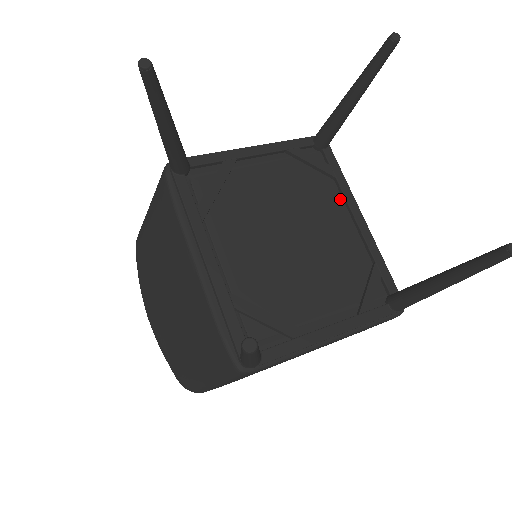
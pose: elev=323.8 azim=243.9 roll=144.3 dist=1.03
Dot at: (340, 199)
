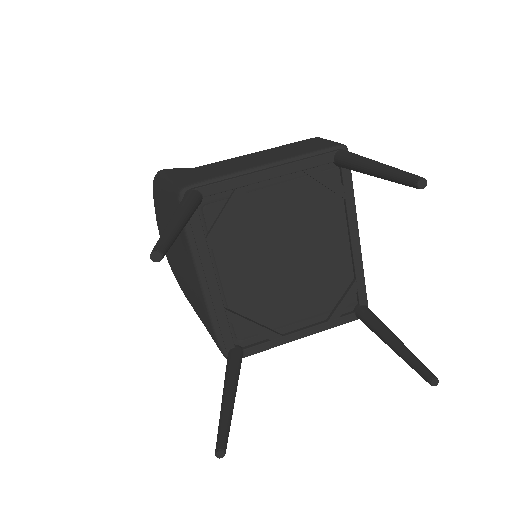
Dot at: (343, 219)
